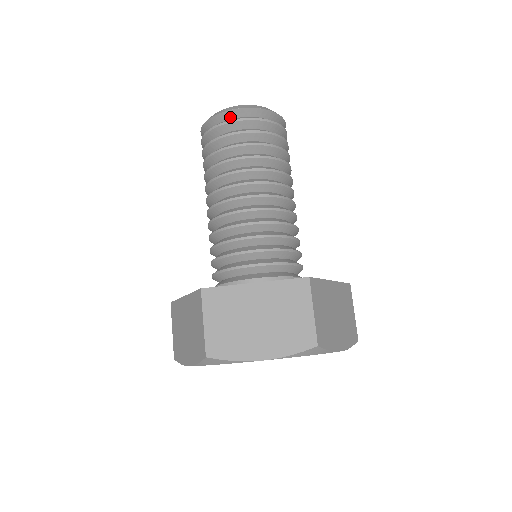
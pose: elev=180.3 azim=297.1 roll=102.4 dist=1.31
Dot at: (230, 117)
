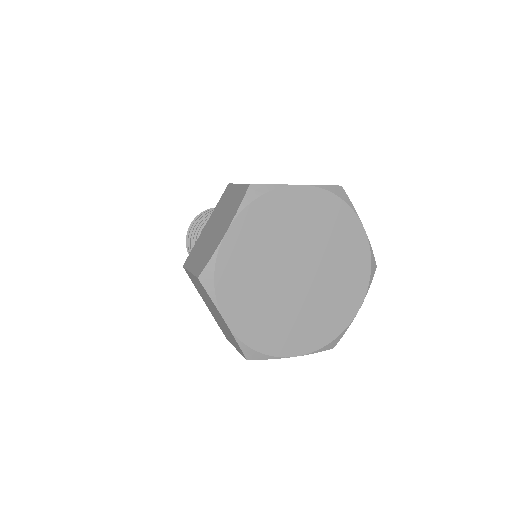
Dot at: occluded
